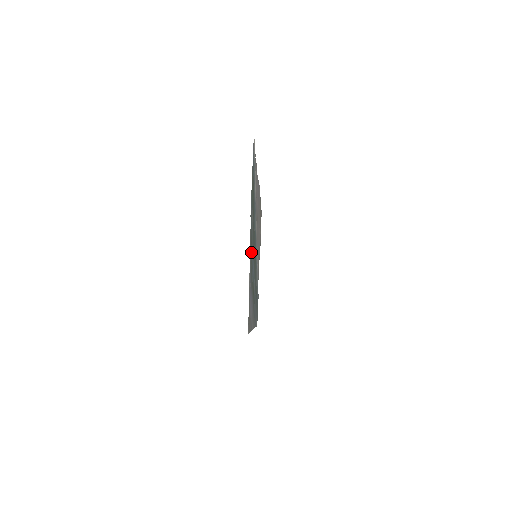
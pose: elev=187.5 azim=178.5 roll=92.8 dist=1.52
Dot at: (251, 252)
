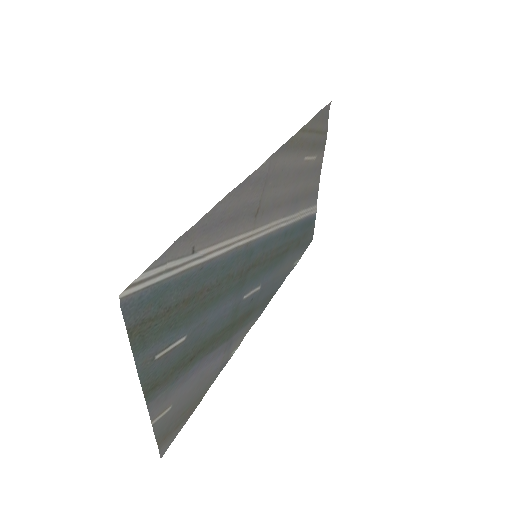
Dot at: (169, 375)
